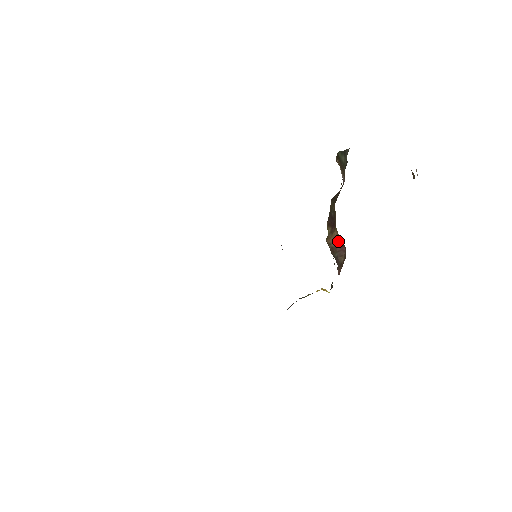
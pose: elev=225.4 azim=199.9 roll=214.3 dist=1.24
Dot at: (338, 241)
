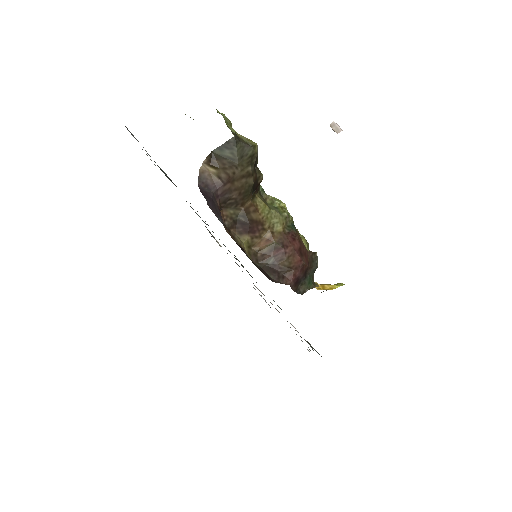
Dot at: (273, 243)
